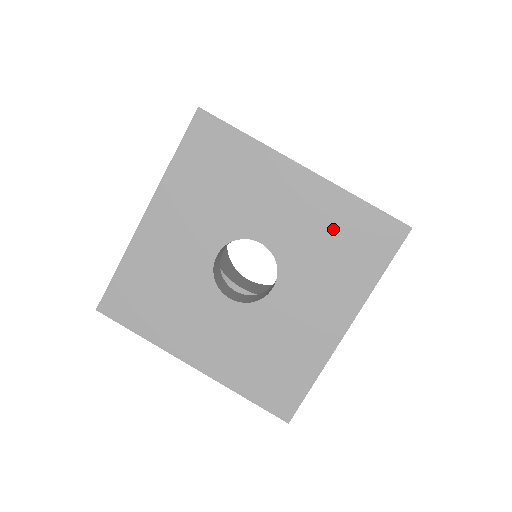
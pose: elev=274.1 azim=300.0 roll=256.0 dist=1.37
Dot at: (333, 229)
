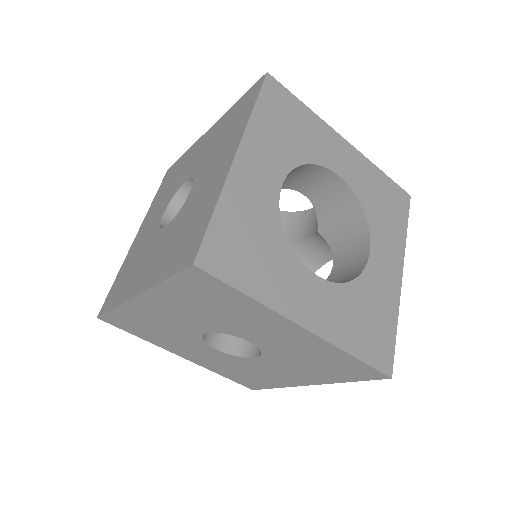
Dot at: (319, 357)
